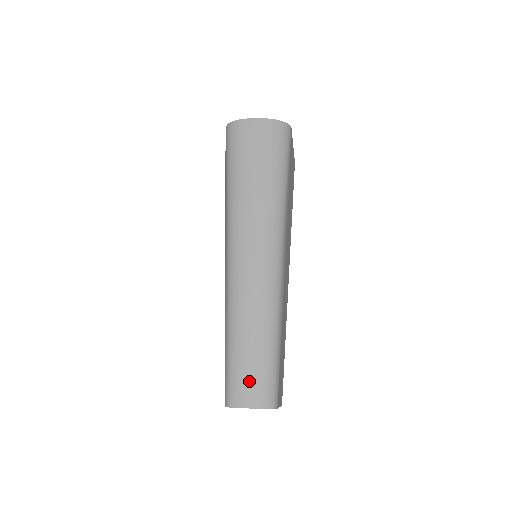
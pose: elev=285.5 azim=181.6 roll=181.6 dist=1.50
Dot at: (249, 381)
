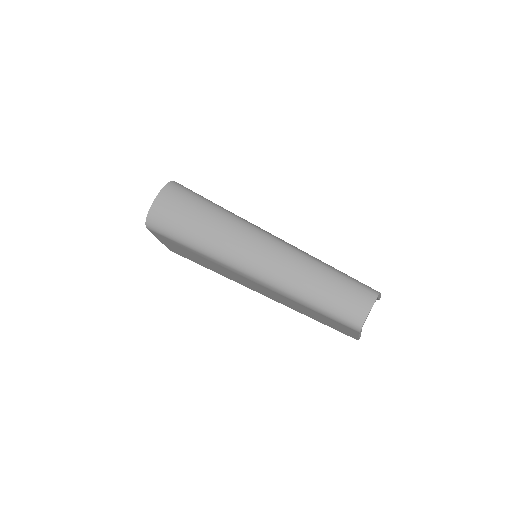
Dot at: (348, 302)
